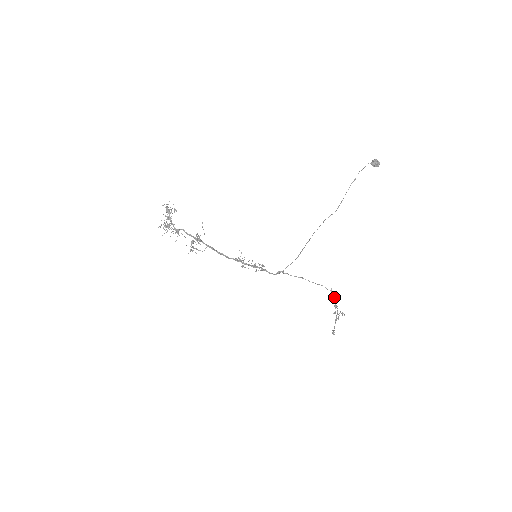
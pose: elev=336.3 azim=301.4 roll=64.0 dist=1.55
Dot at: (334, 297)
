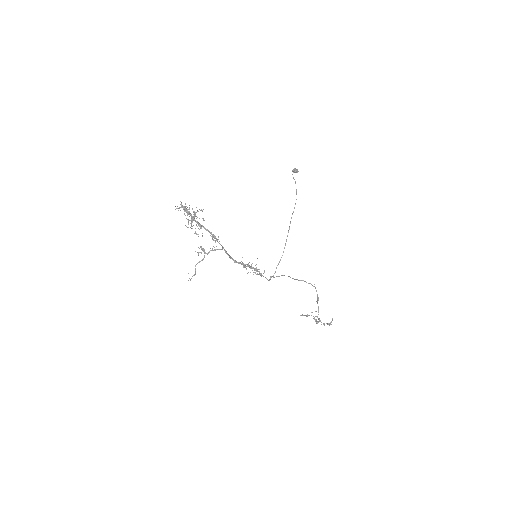
Dot at: (315, 288)
